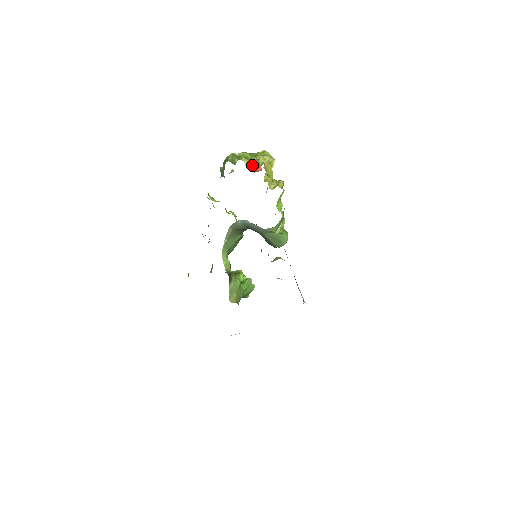
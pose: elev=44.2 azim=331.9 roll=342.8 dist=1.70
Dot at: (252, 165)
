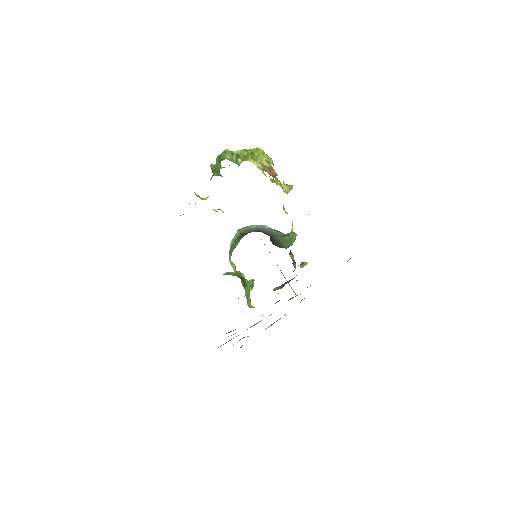
Dot at: (266, 168)
